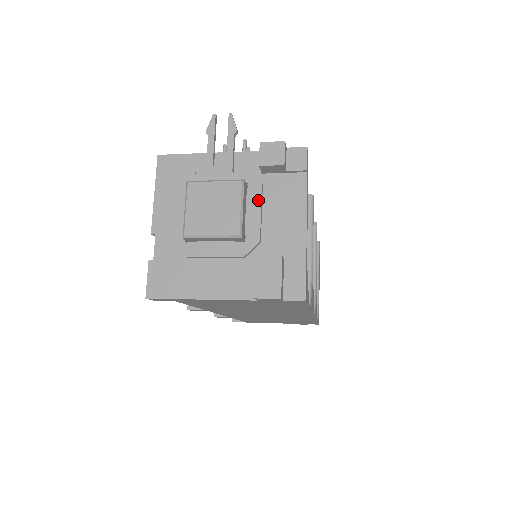
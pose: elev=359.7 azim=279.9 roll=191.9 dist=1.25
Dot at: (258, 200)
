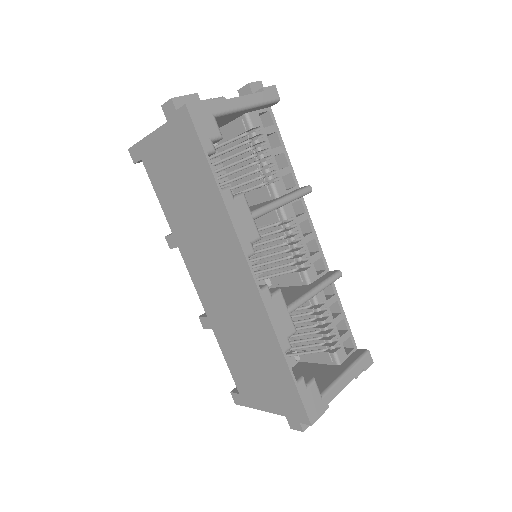
Dot at: occluded
